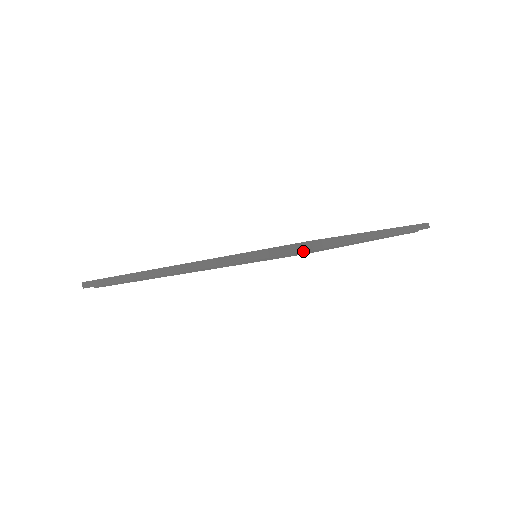
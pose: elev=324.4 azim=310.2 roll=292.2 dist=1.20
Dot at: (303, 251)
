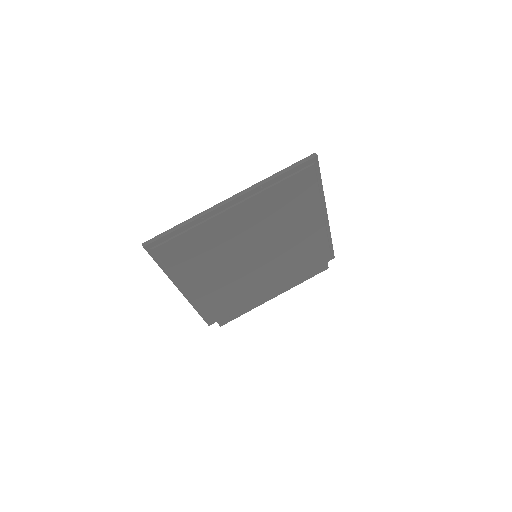
Dot at: occluded
